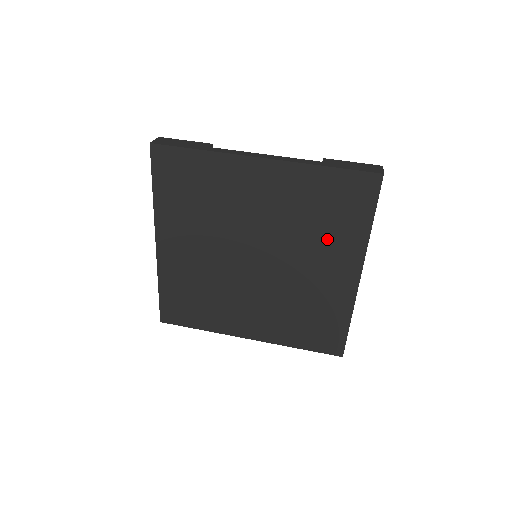
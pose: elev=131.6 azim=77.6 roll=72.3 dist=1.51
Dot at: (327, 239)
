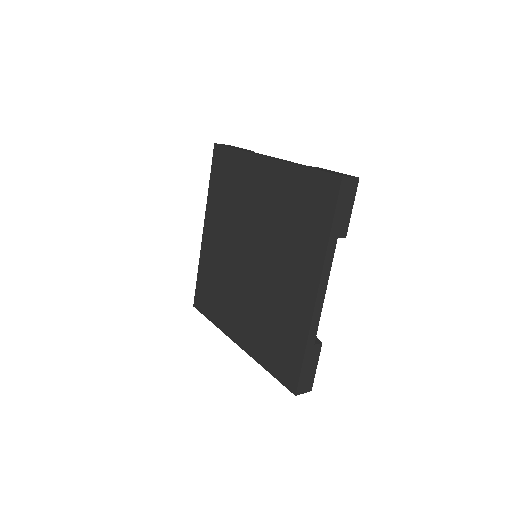
Dot at: (297, 243)
